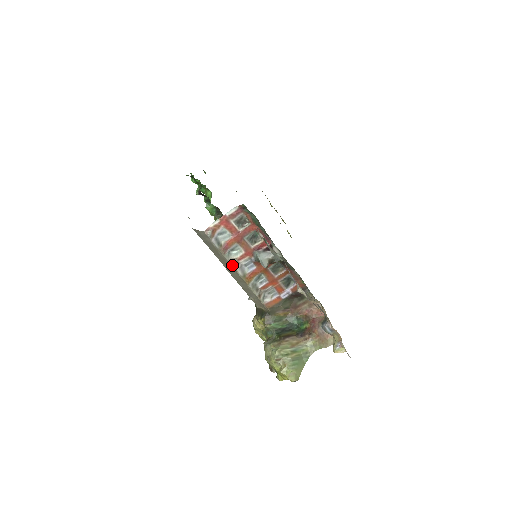
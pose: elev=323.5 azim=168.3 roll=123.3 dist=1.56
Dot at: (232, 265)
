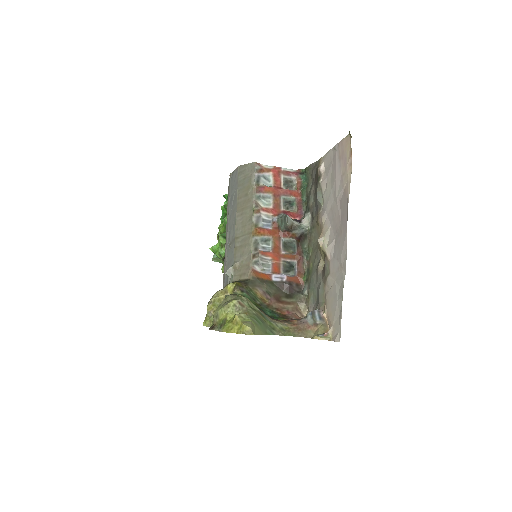
Dot at: (254, 206)
